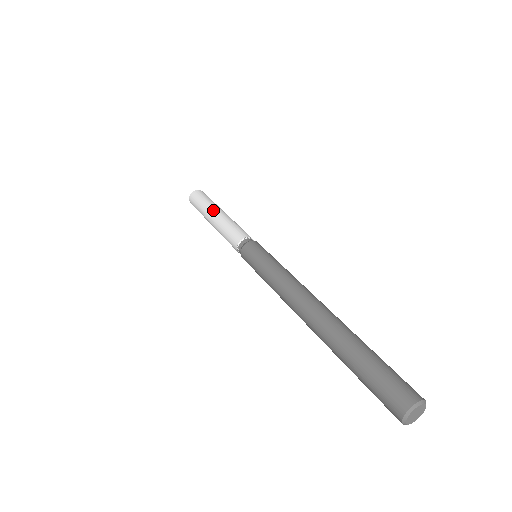
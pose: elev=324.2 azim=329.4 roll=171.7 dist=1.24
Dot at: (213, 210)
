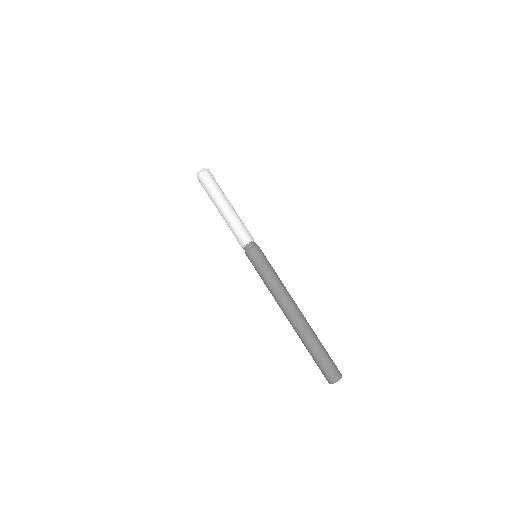
Dot at: (221, 204)
